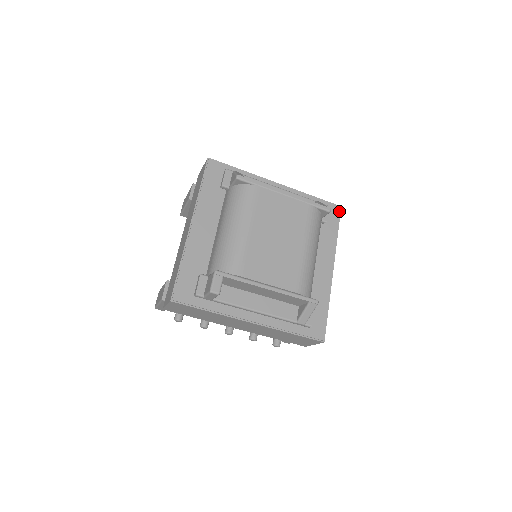
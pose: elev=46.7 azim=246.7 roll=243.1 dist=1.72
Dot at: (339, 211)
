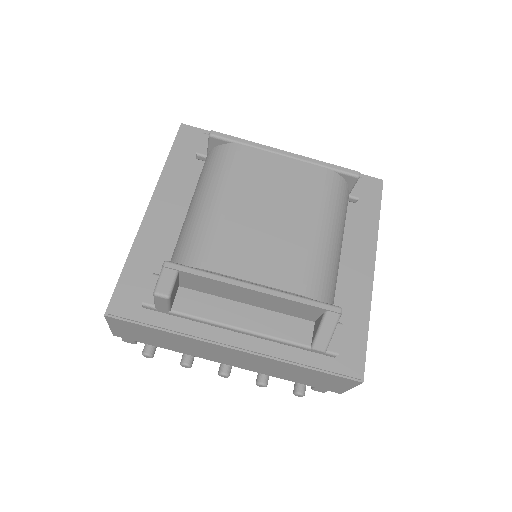
Dot at: (380, 186)
